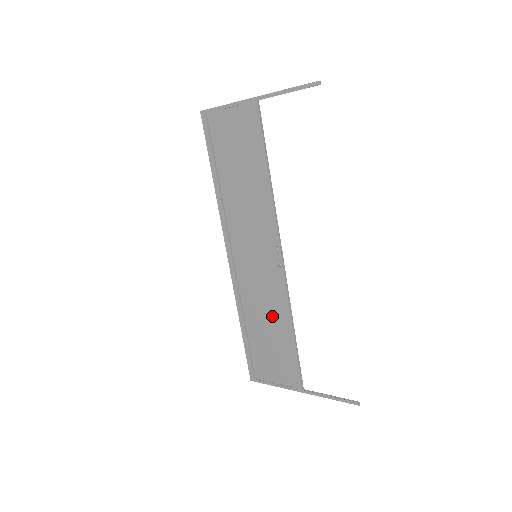
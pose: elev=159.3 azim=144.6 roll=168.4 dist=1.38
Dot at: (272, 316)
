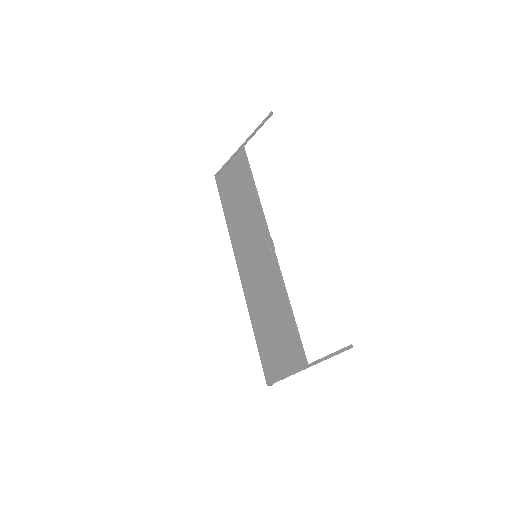
Dot at: (273, 303)
